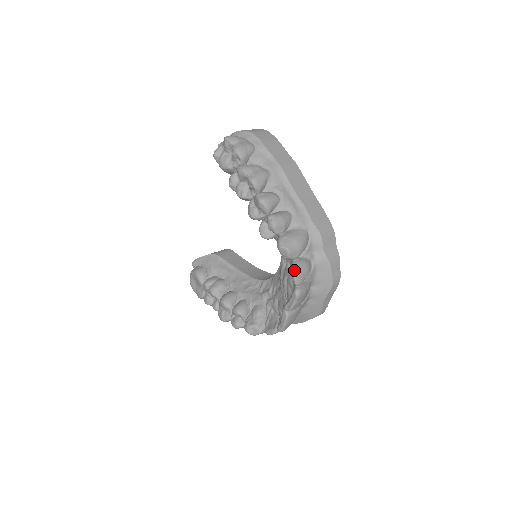
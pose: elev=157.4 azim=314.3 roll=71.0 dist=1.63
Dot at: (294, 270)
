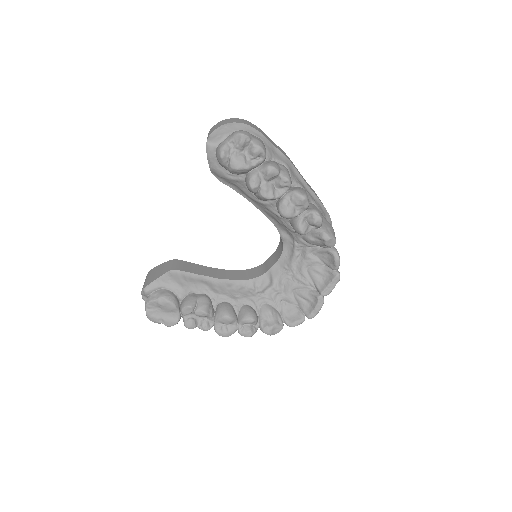
Dot at: (338, 256)
